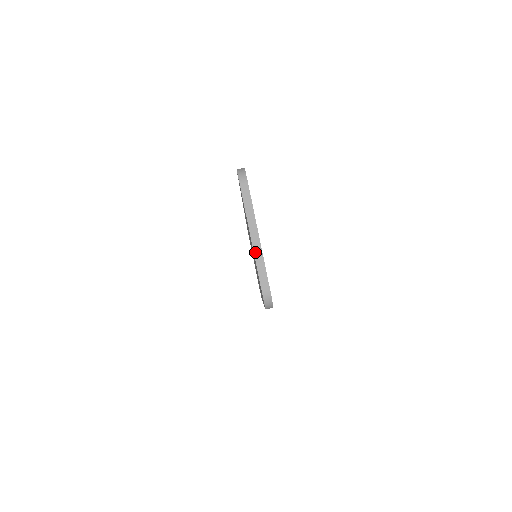
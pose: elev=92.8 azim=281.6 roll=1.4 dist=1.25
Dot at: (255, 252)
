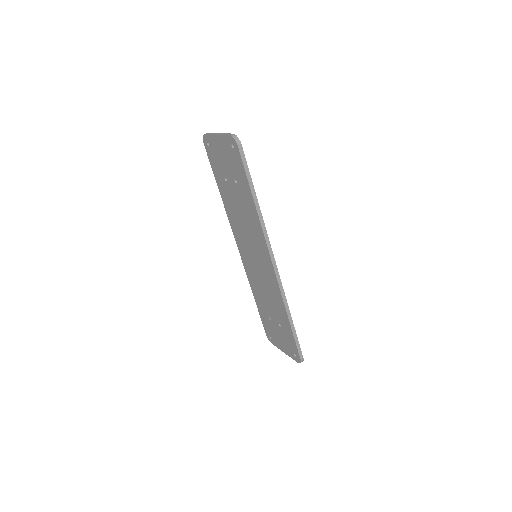
Dot at: (221, 134)
